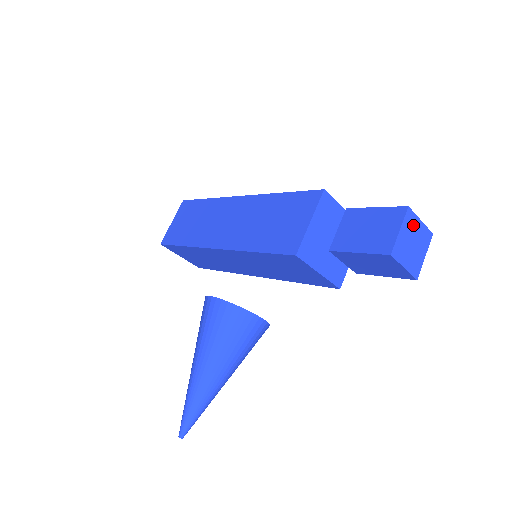
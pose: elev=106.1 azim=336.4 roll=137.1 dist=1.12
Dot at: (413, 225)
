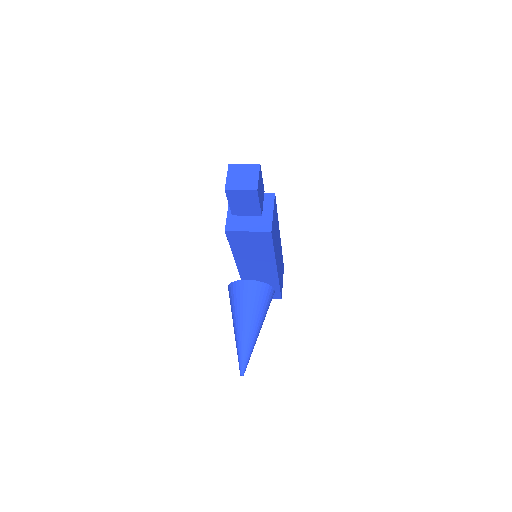
Dot at: (238, 169)
